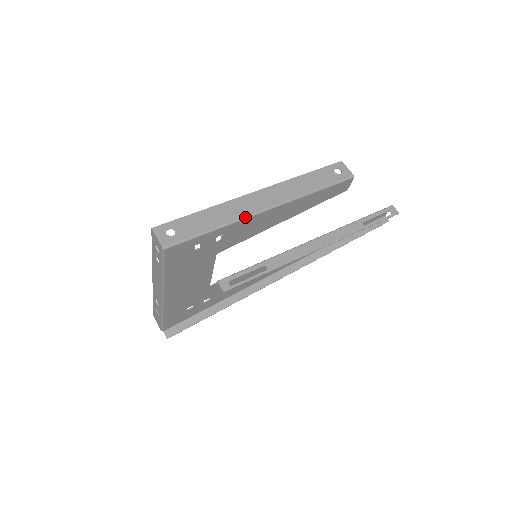
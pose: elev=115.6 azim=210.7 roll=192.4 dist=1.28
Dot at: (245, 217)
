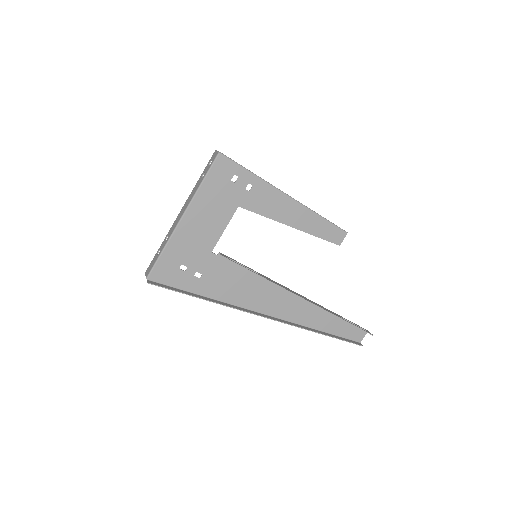
Dot at: (272, 185)
